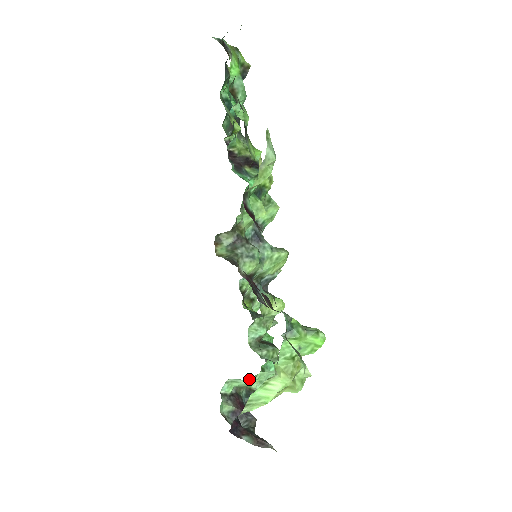
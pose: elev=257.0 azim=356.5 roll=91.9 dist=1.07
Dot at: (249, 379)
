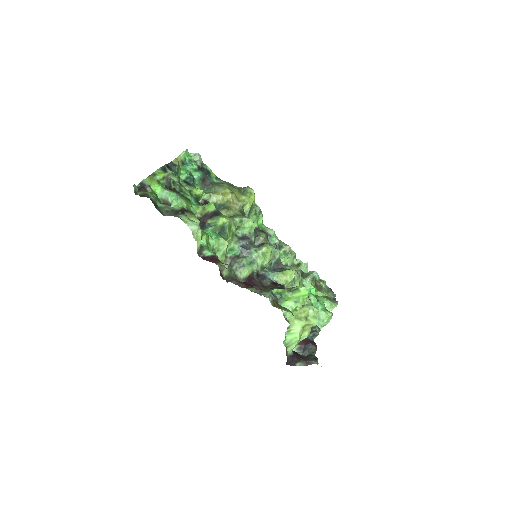
Dot at: occluded
